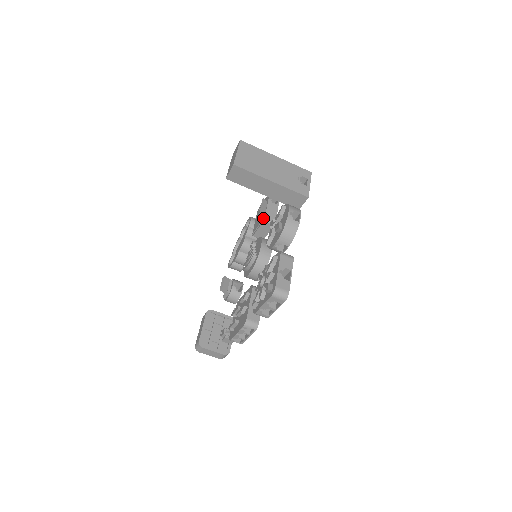
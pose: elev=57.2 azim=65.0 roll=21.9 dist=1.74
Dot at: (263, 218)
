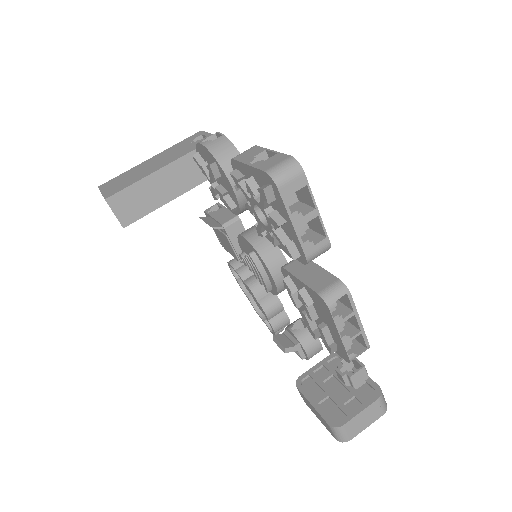
Dot at: (220, 227)
